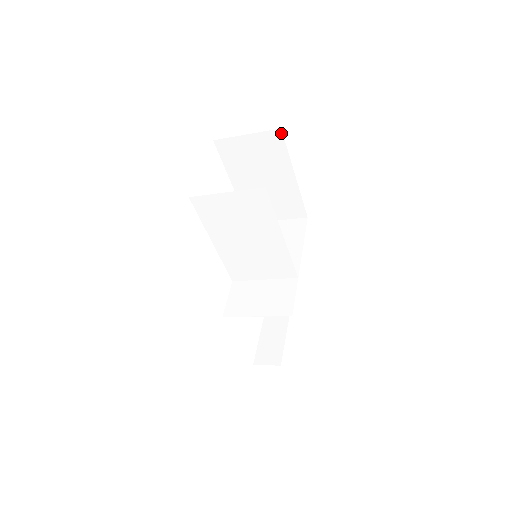
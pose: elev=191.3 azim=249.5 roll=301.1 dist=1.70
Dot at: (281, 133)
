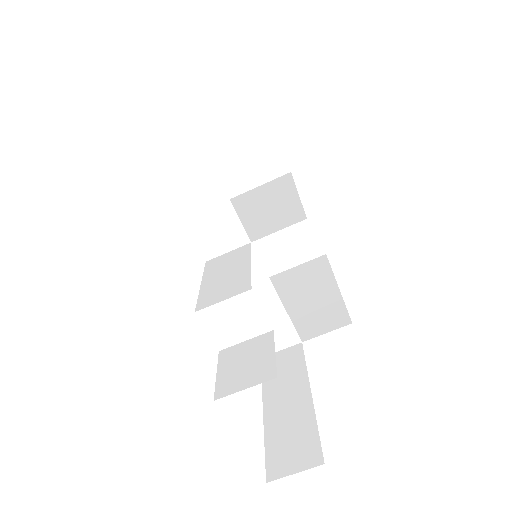
Dot at: (325, 257)
